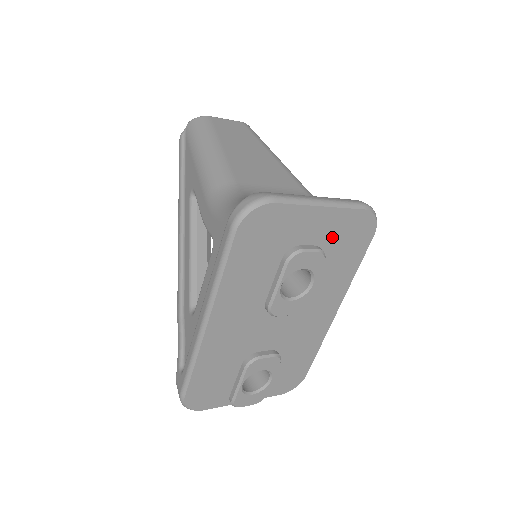
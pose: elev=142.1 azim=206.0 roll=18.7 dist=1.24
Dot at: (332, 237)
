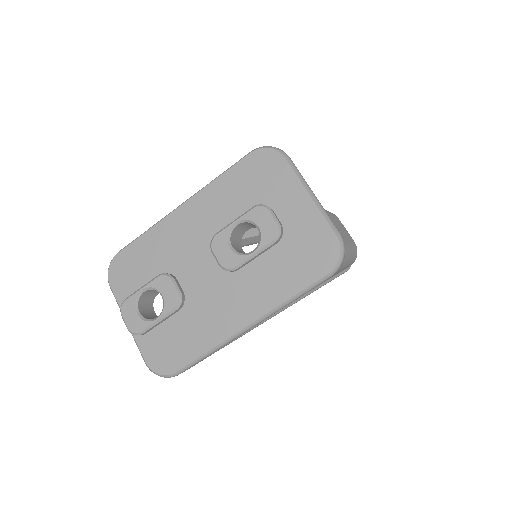
Dot at: (297, 232)
